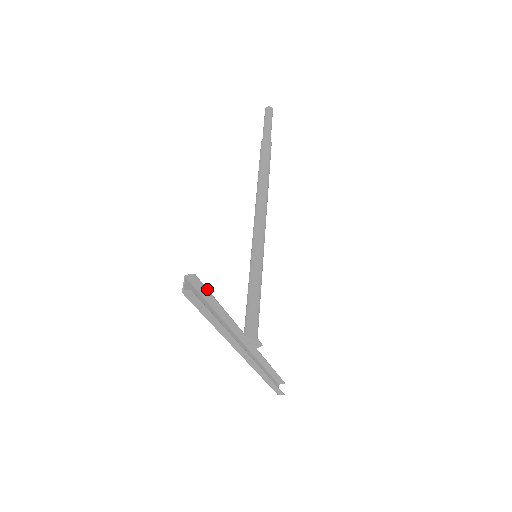
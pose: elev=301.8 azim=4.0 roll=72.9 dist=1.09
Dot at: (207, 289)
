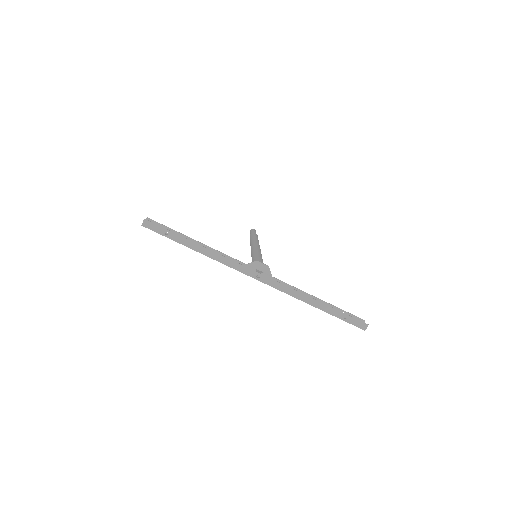
Dot at: (167, 227)
